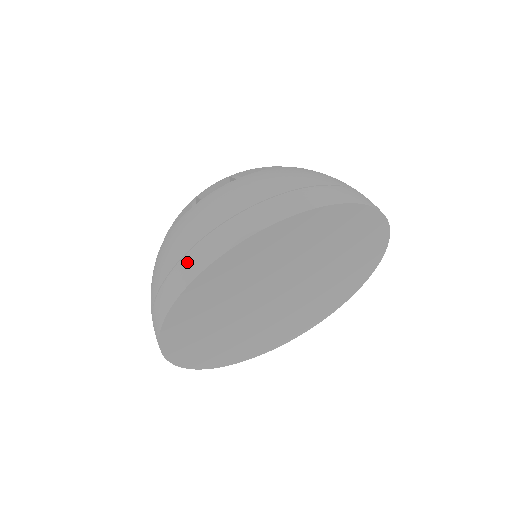
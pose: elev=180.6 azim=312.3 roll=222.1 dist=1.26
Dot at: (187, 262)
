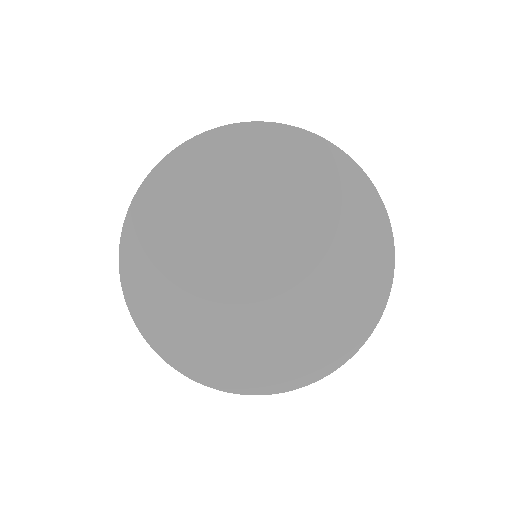
Dot at: occluded
